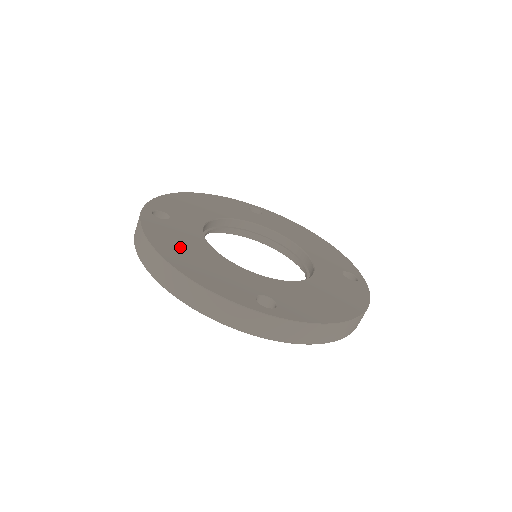
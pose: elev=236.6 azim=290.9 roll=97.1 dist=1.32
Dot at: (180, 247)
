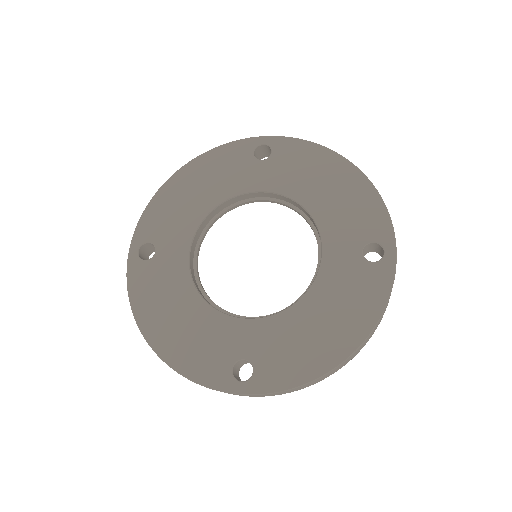
Dot at: (162, 310)
